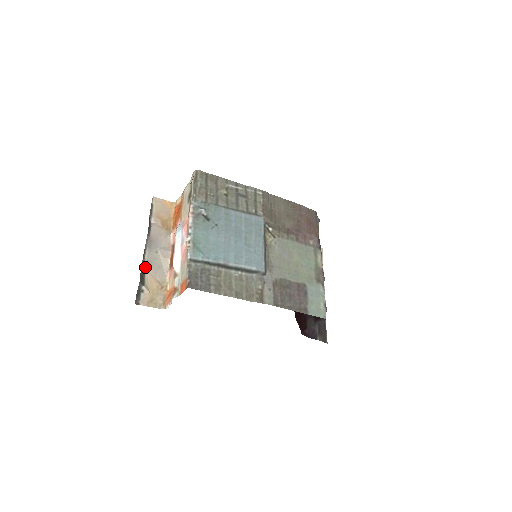
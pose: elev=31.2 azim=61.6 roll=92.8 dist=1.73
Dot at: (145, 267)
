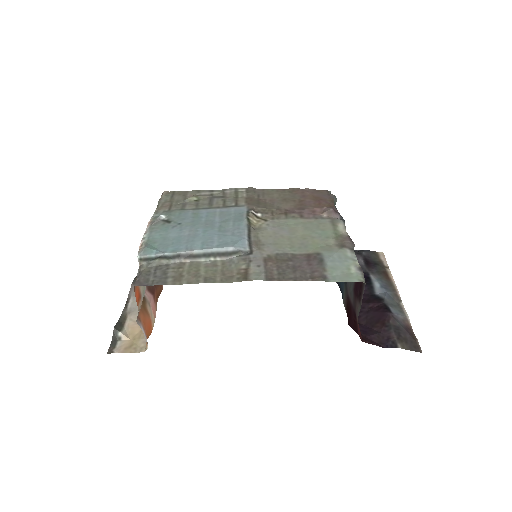
Dot at: (127, 315)
